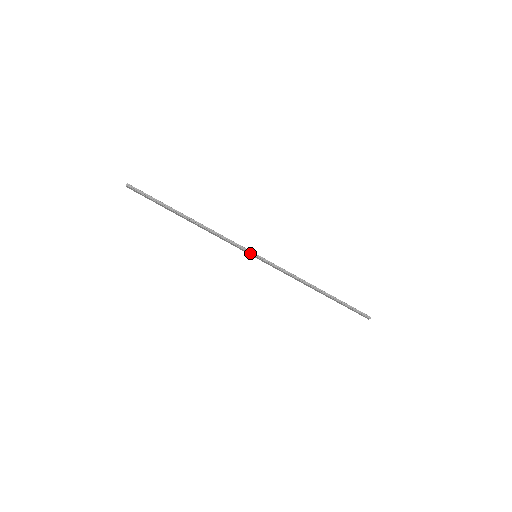
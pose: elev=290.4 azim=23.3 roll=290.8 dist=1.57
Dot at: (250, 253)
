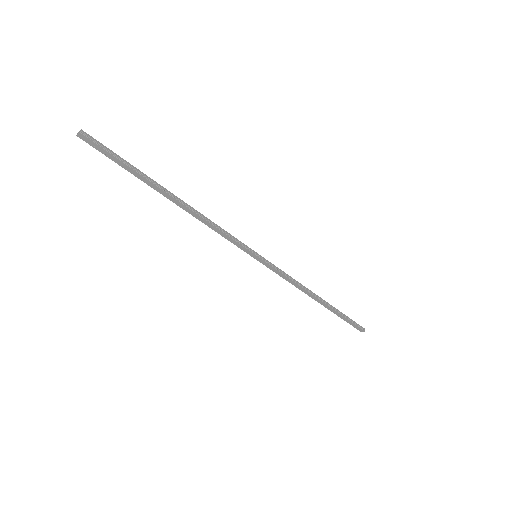
Dot at: (251, 251)
